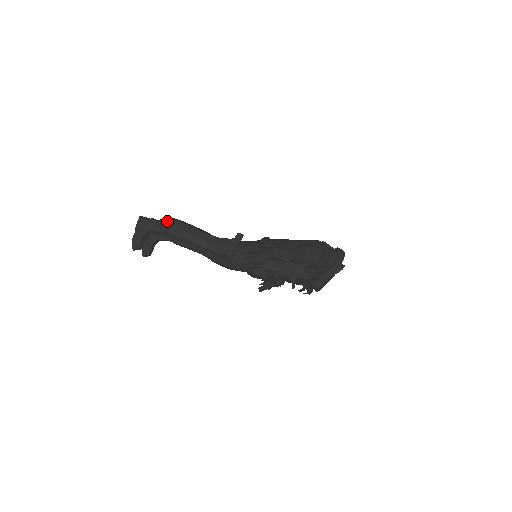
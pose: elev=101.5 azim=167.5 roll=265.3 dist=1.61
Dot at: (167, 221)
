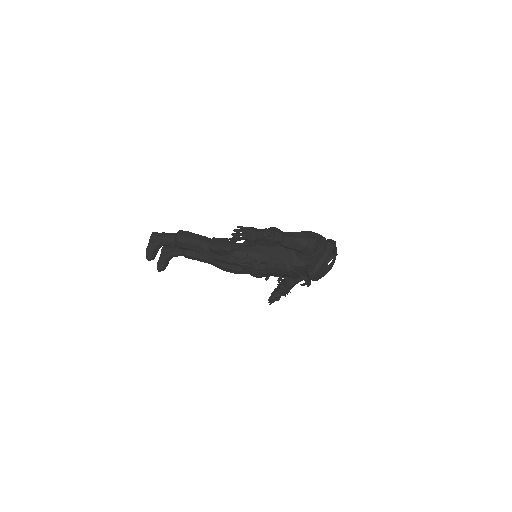
Dot at: (176, 233)
